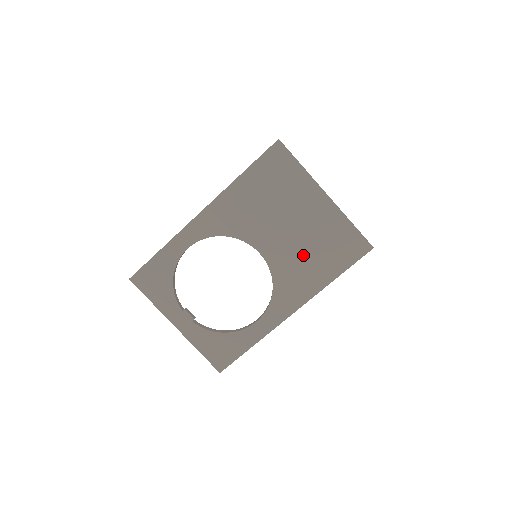
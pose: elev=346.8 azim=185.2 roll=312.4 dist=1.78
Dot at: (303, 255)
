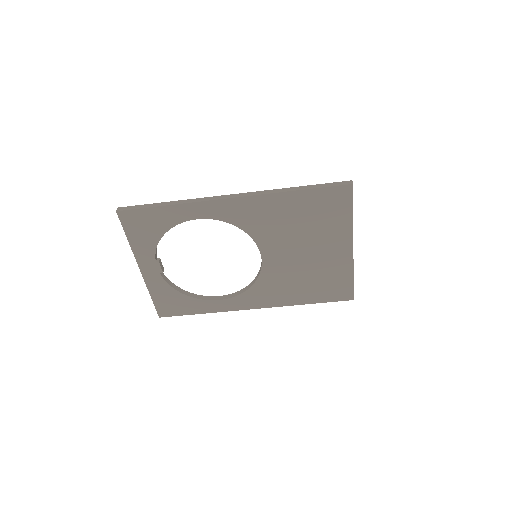
Dot at: (296, 277)
